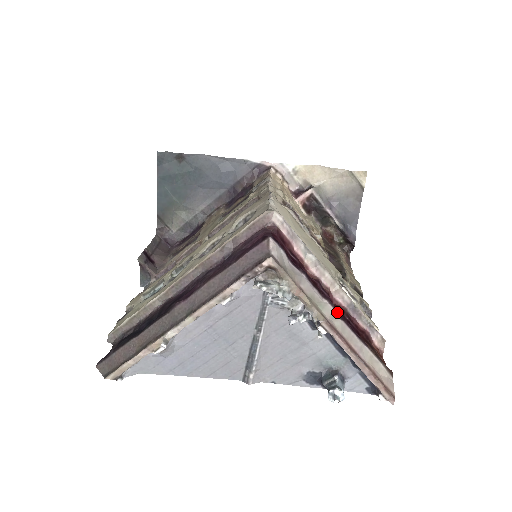
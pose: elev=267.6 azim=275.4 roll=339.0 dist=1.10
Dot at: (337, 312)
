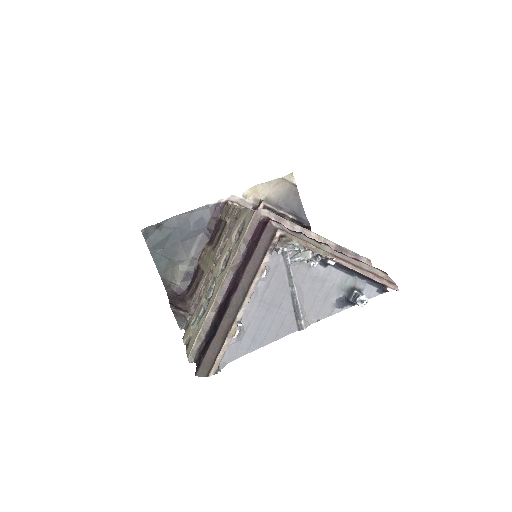
Dot at: occluded
